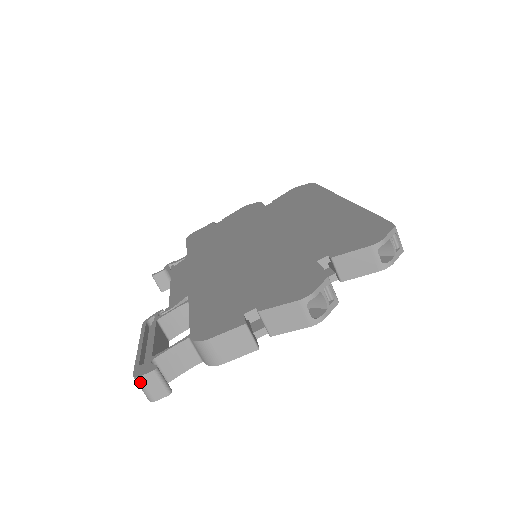
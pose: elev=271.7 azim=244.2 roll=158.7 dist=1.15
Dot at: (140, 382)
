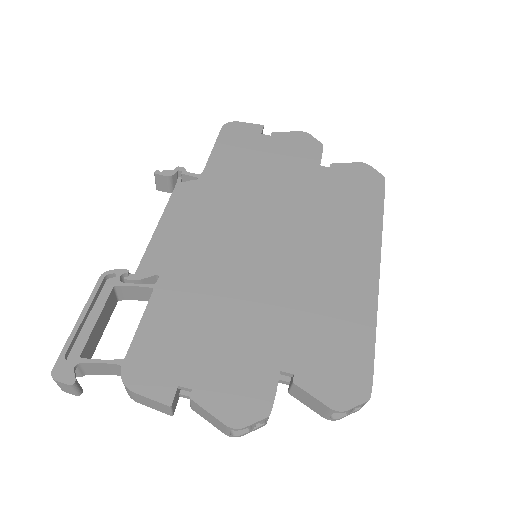
Dot at: (55, 381)
